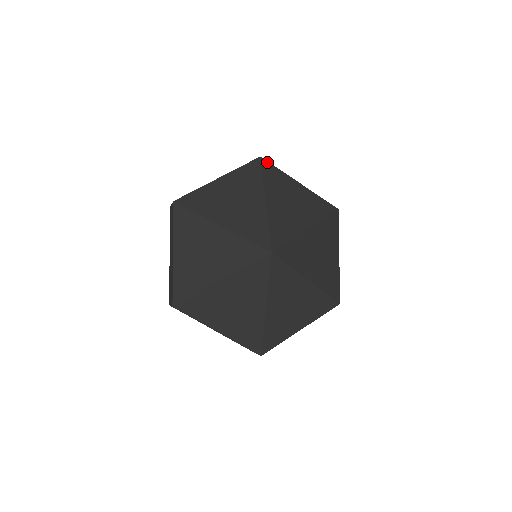
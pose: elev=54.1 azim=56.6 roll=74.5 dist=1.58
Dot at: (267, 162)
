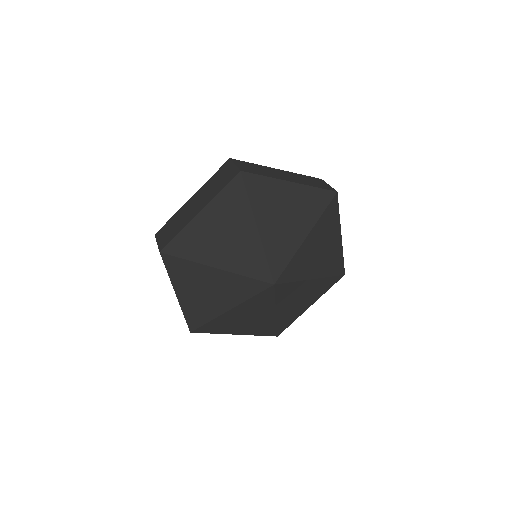
Dot at: (249, 174)
